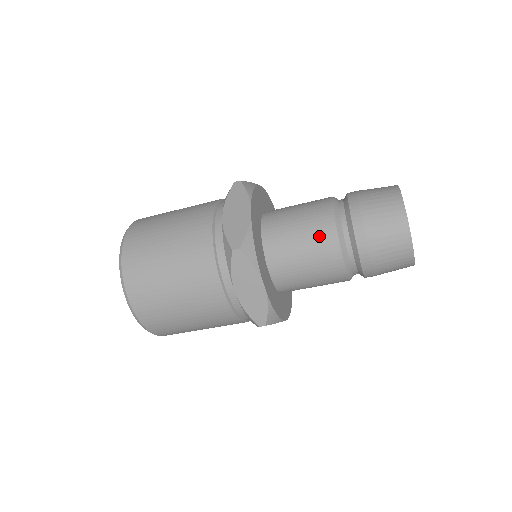
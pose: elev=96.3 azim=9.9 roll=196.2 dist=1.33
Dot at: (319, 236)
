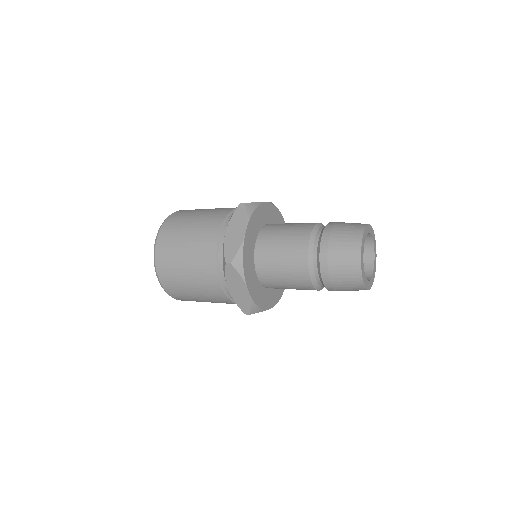
Dot at: (301, 227)
